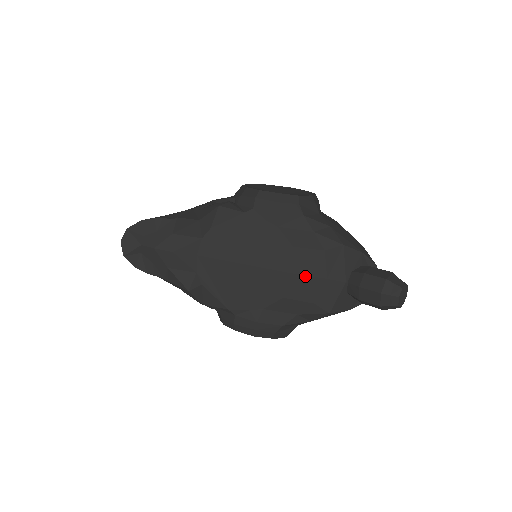
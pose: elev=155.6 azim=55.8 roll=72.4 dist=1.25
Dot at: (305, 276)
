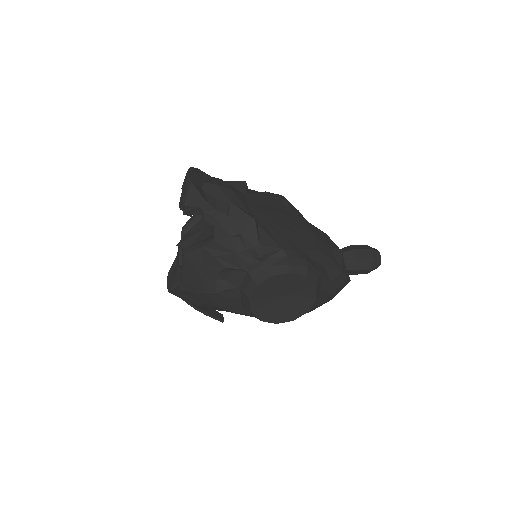
Dot at: (320, 239)
